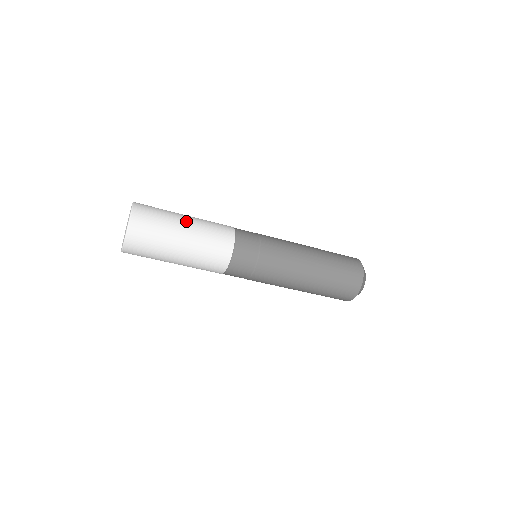
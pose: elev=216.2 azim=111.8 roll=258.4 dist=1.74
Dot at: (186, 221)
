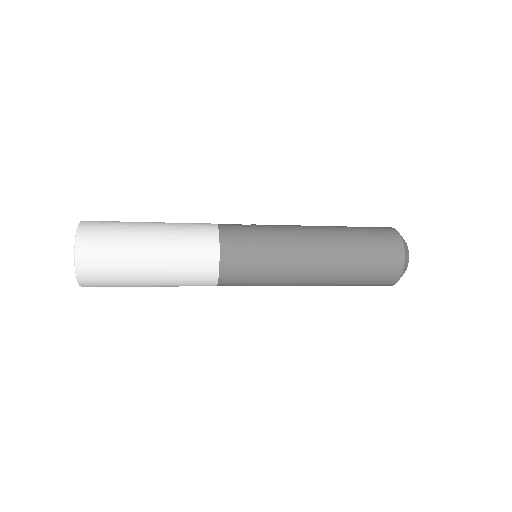
Dot at: (150, 266)
